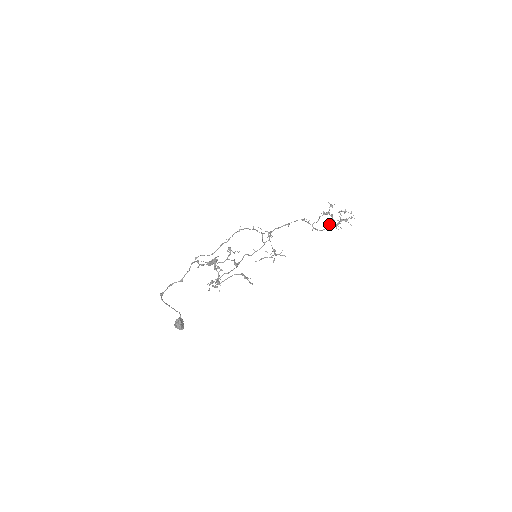
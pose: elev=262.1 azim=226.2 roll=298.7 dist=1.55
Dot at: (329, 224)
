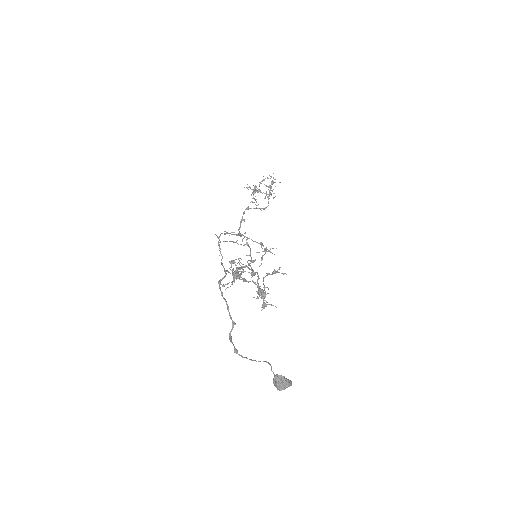
Dot at: occluded
